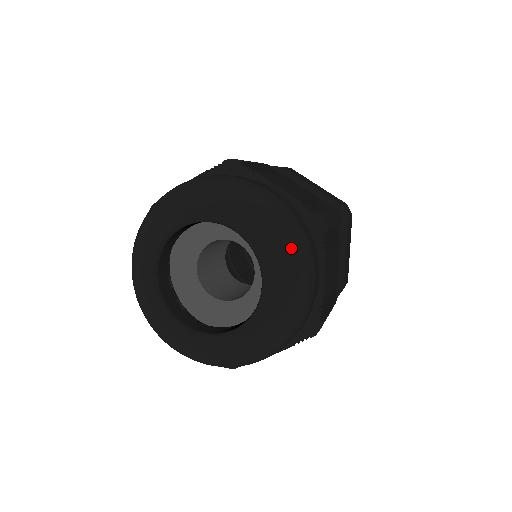
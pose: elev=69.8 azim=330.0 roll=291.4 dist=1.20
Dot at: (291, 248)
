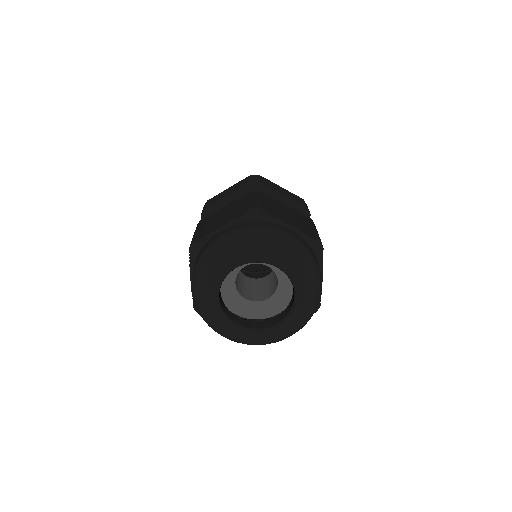
Dot at: (304, 324)
